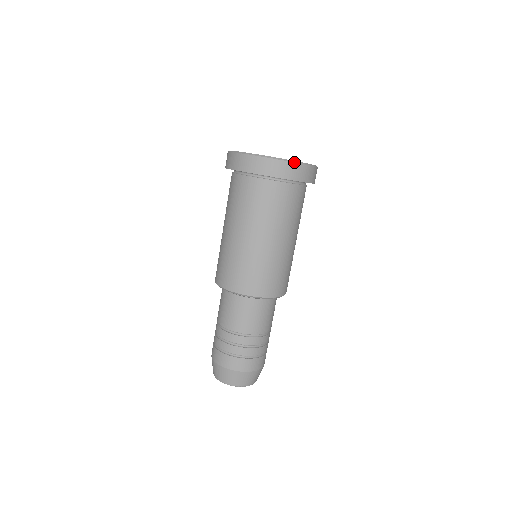
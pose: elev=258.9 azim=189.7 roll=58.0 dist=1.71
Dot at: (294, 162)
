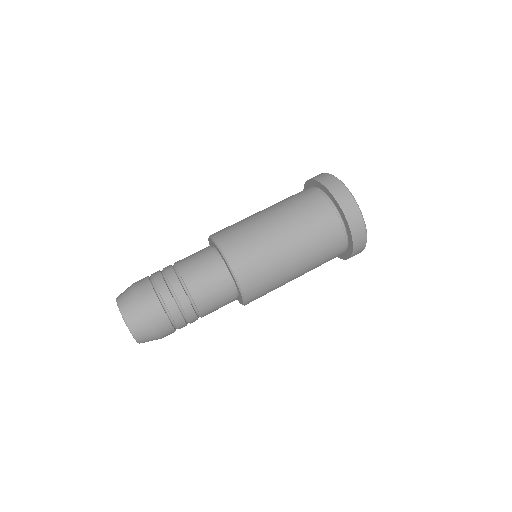
Dot at: occluded
